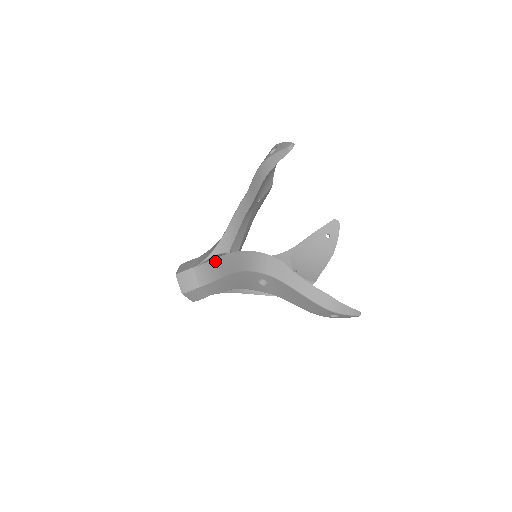
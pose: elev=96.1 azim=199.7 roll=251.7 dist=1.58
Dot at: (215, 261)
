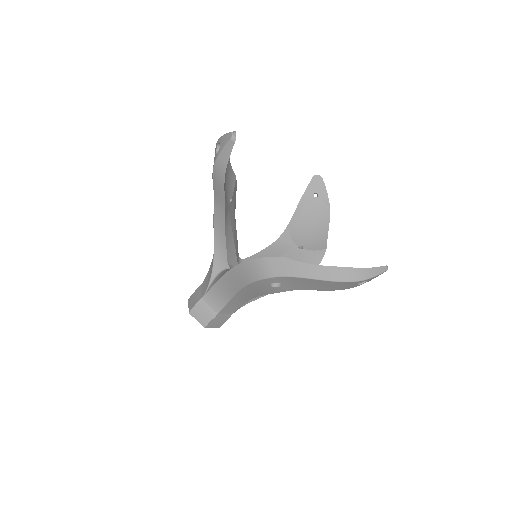
Dot at: (219, 283)
